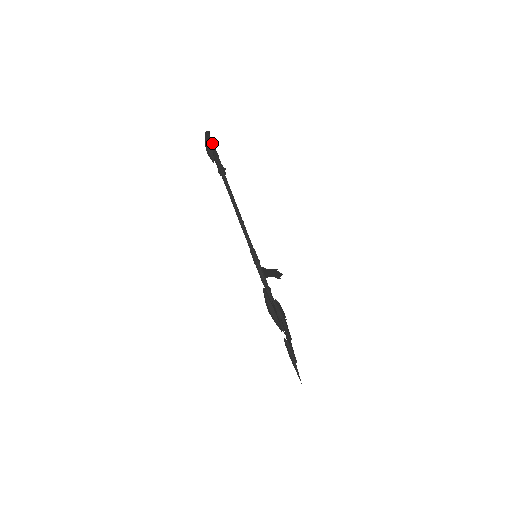
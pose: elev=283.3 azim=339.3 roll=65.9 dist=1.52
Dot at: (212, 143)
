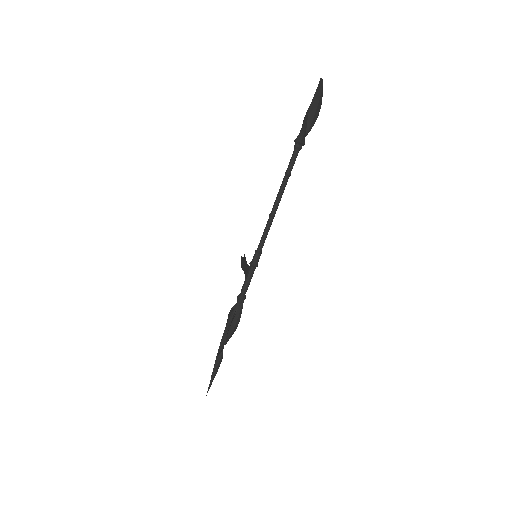
Dot at: occluded
